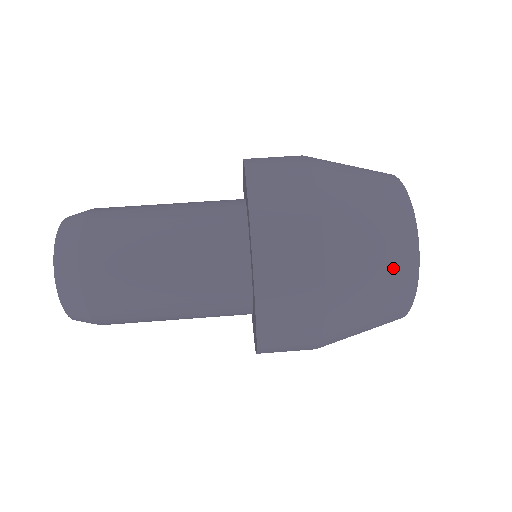
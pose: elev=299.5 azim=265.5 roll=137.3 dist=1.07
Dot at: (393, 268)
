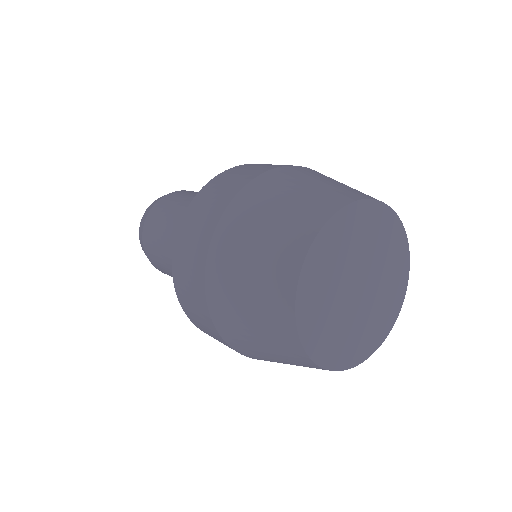
Dot at: (268, 277)
